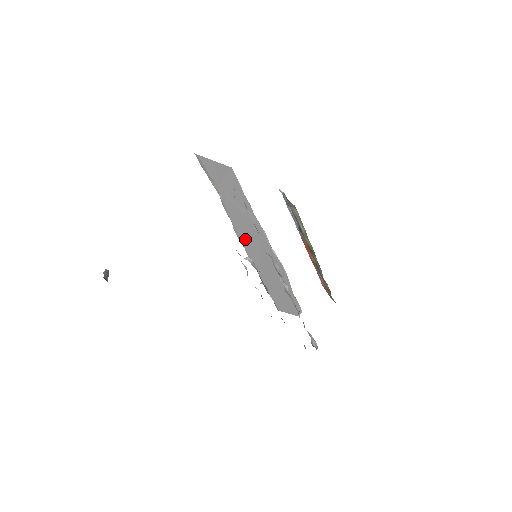
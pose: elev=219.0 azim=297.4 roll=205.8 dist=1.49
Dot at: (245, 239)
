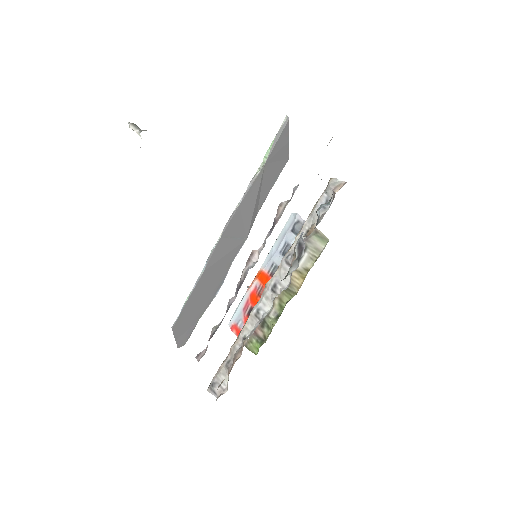
Dot at: (229, 231)
